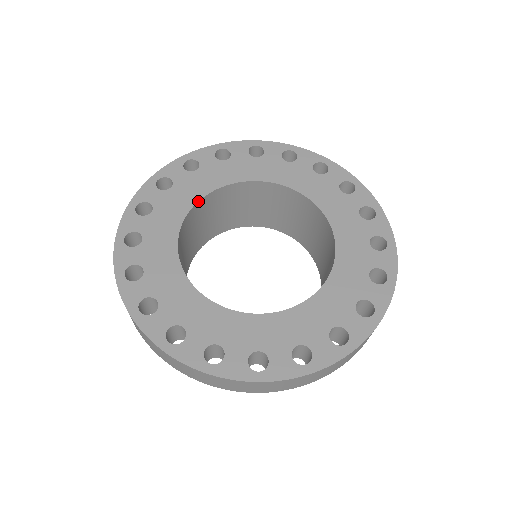
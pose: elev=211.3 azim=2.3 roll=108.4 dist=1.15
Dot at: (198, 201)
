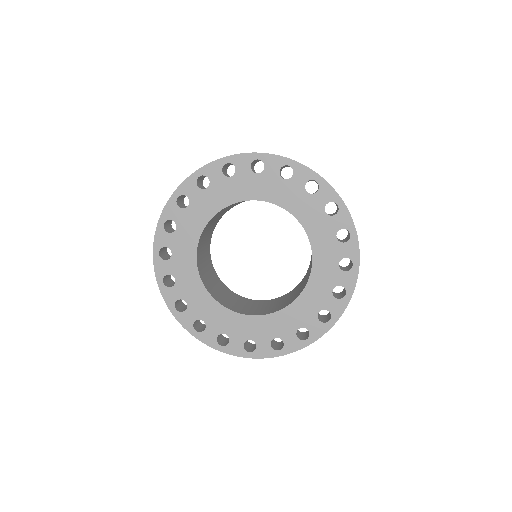
Dot at: (198, 271)
